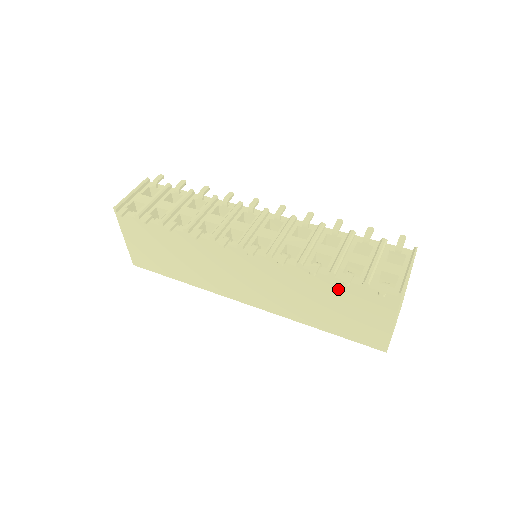
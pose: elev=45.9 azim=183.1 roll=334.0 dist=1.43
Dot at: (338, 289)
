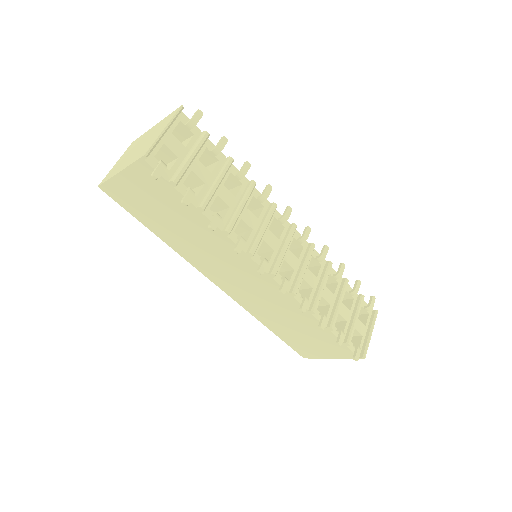
Dot at: (322, 333)
